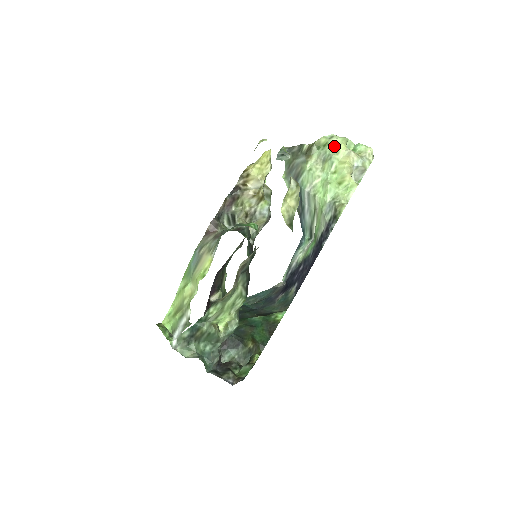
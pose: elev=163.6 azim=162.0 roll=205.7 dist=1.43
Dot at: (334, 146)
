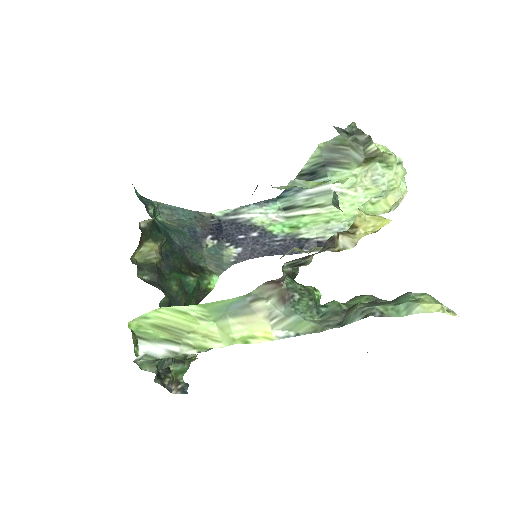
Dot at: (395, 179)
